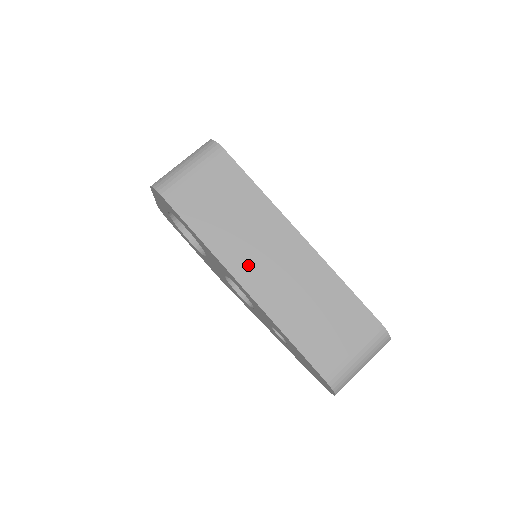
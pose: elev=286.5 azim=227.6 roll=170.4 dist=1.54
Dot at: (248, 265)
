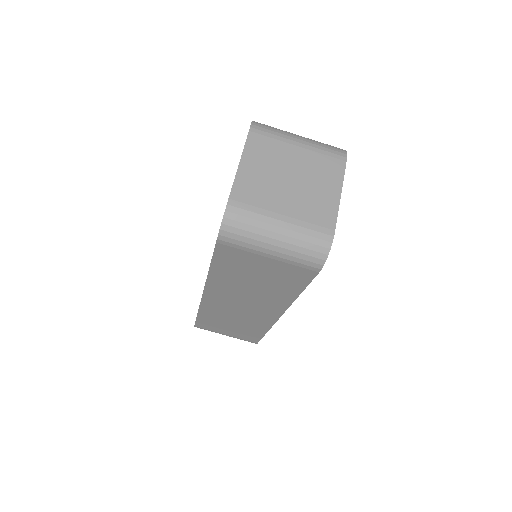
Dot at: (223, 295)
